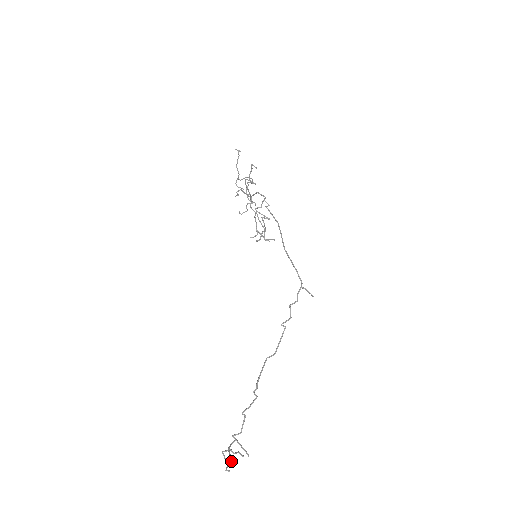
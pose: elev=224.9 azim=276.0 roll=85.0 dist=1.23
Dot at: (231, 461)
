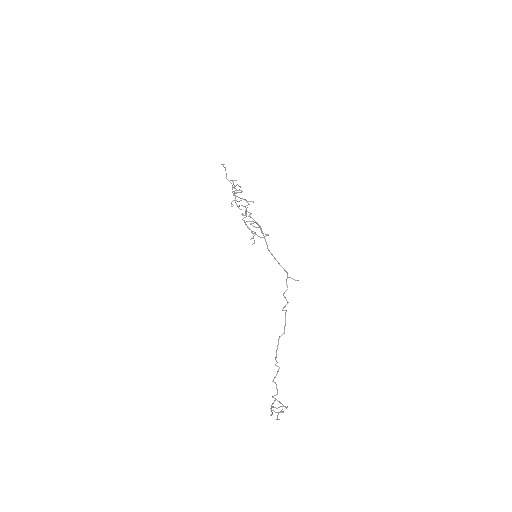
Dot at: (280, 412)
